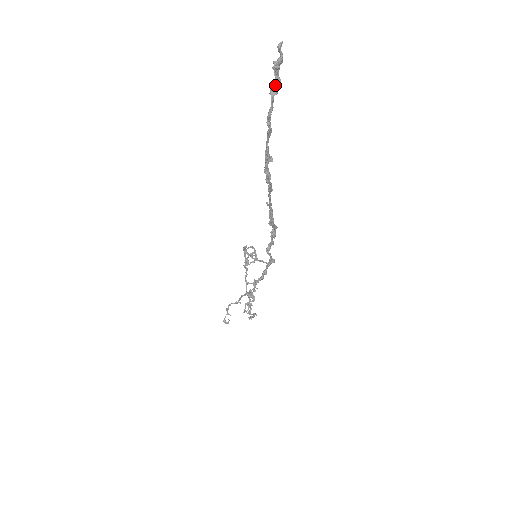
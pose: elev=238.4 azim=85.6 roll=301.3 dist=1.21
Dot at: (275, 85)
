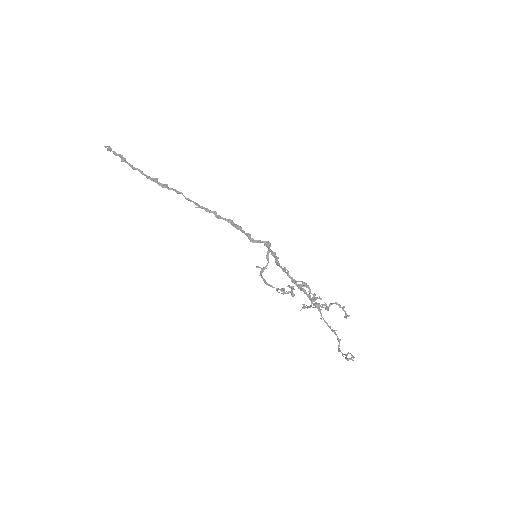
Dot at: (121, 159)
